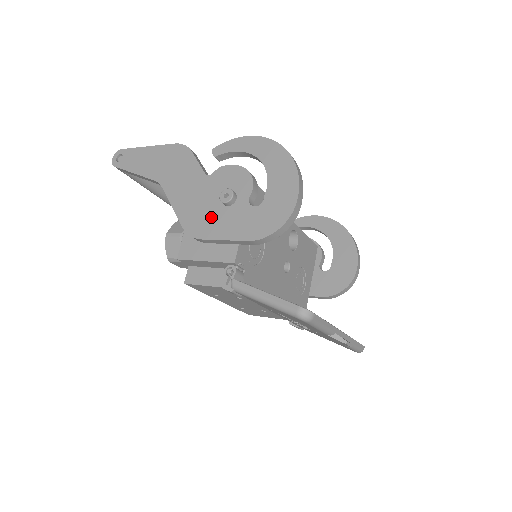
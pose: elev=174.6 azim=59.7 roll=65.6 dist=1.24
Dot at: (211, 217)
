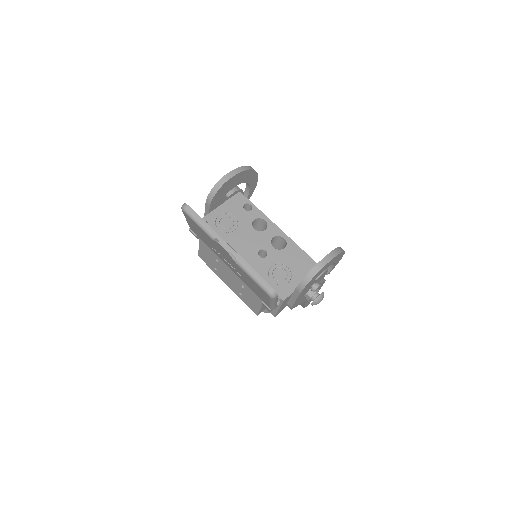
Dot at: occluded
